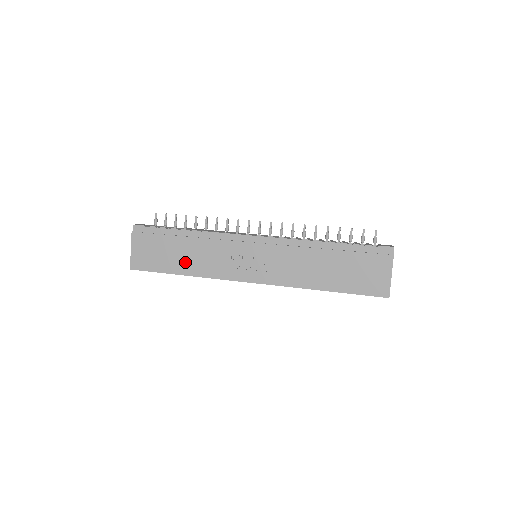
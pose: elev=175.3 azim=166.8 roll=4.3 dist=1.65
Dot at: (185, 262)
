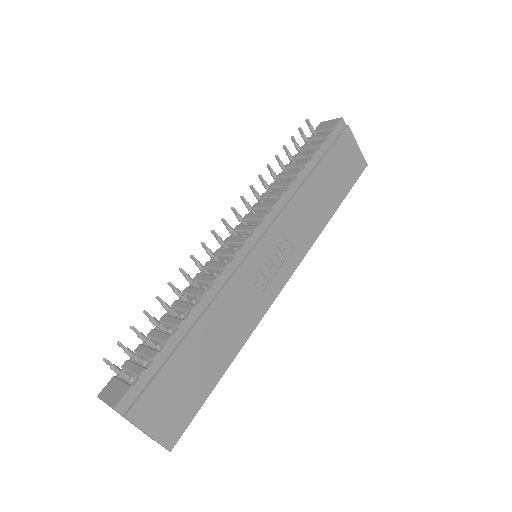
Dot at: (219, 352)
